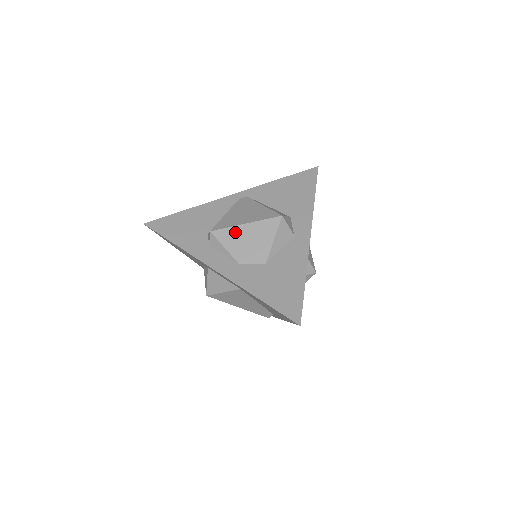
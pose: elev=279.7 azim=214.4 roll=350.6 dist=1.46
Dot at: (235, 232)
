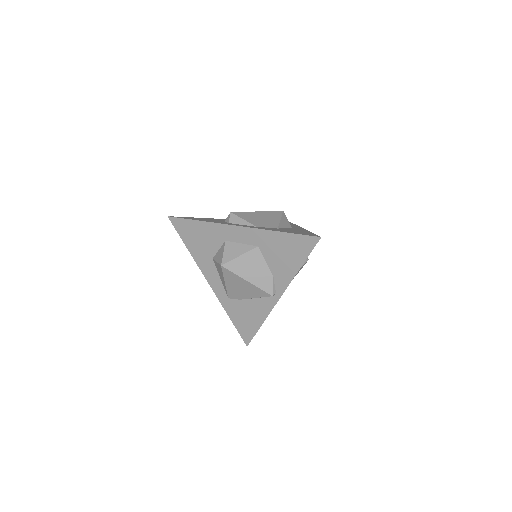
Dot at: (250, 214)
